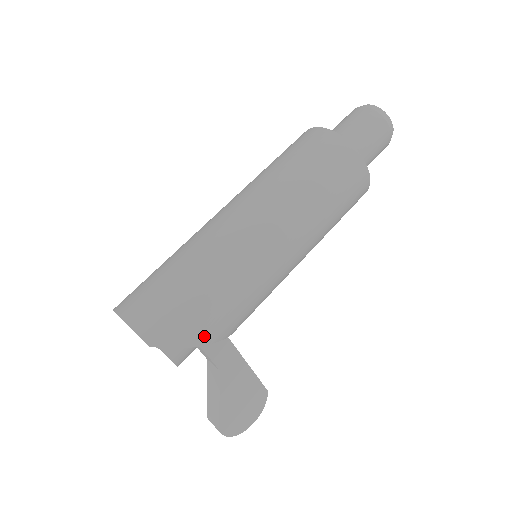
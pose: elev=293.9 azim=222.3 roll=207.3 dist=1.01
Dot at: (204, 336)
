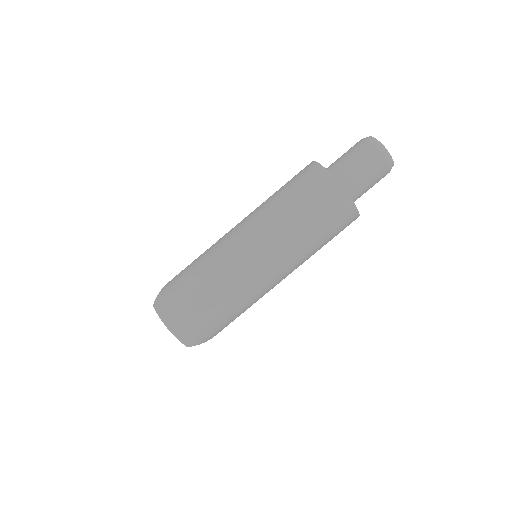
Dot at: occluded
